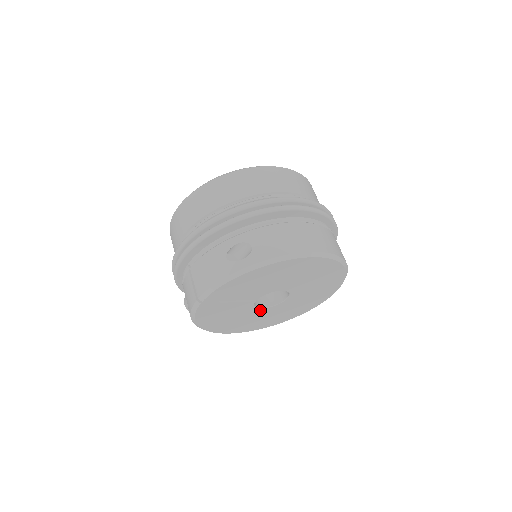
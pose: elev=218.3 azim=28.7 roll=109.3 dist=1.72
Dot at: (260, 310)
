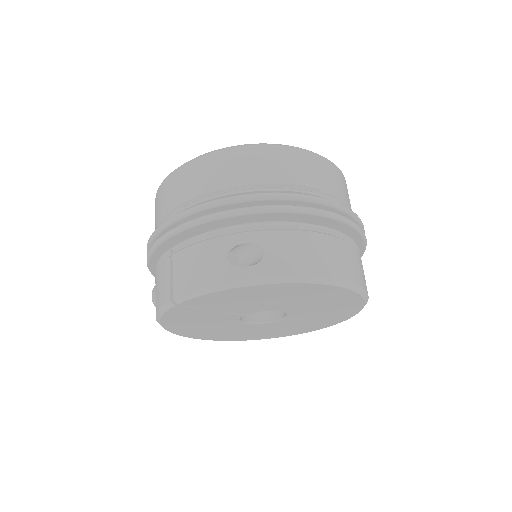
Dot at: (244, 324)
